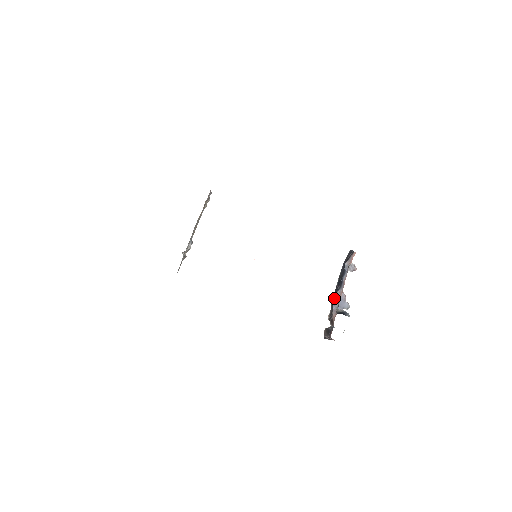
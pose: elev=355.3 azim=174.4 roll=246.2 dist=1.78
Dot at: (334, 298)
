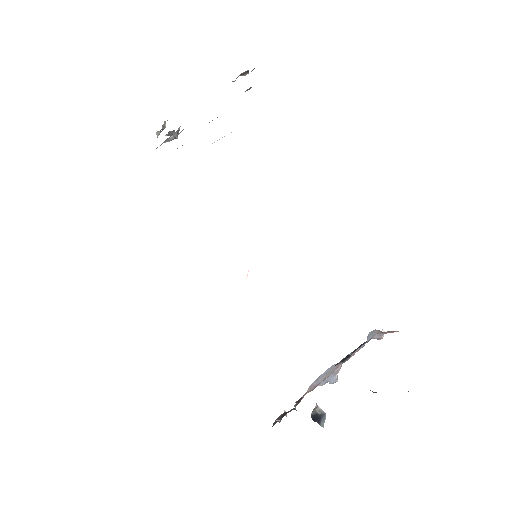
Dot at: (324, 373)
